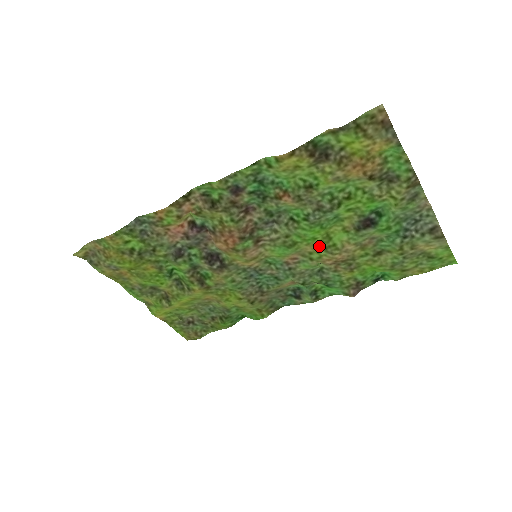
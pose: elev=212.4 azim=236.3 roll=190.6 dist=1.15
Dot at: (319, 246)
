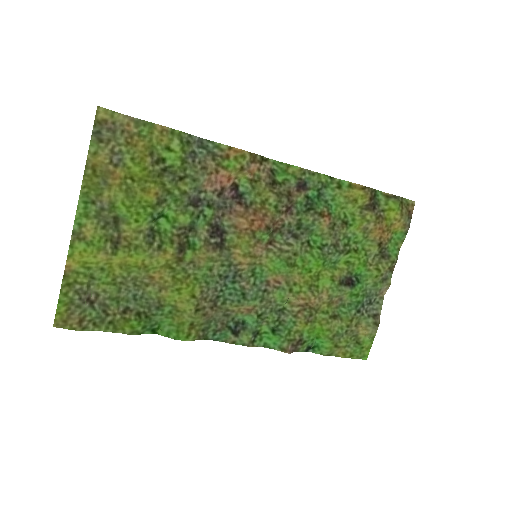
Dot at: (307, 280)
